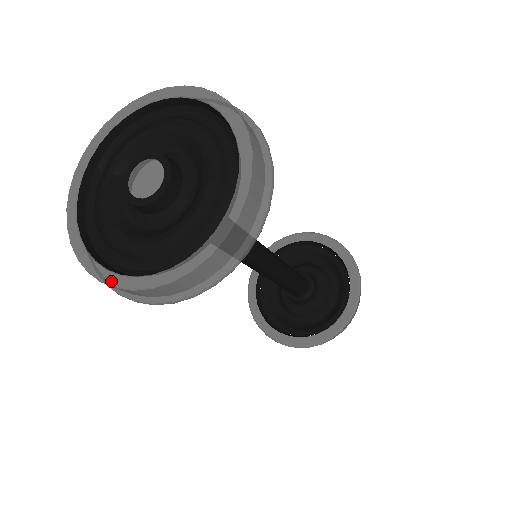
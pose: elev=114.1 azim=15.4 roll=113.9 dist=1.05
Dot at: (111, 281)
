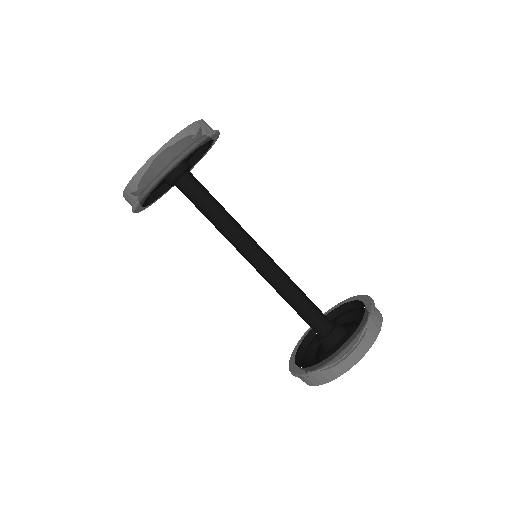
Dot at: occluded
